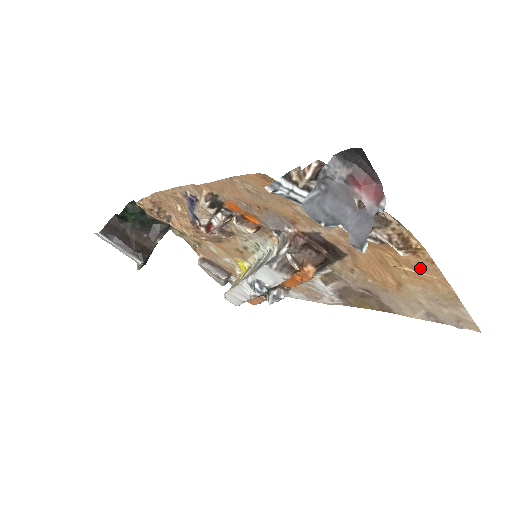
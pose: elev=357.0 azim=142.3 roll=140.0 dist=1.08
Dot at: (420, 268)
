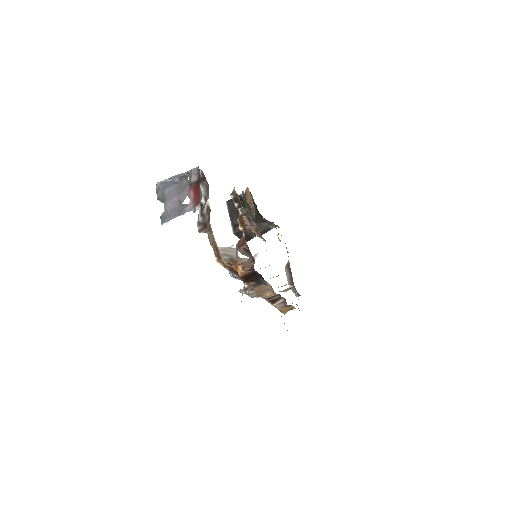
Dot at: occluded
